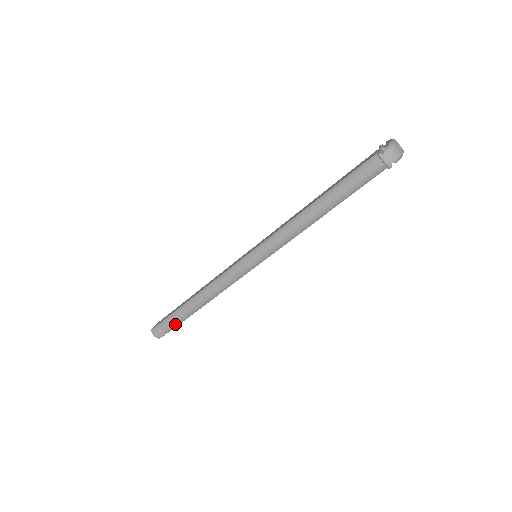
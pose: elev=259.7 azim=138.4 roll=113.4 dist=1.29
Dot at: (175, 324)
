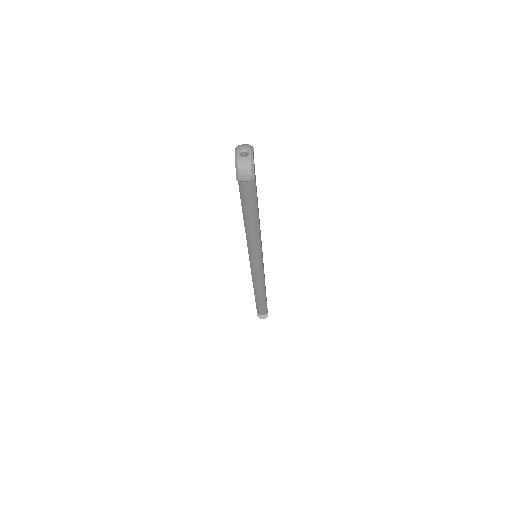
Dot at: (264, 309)
